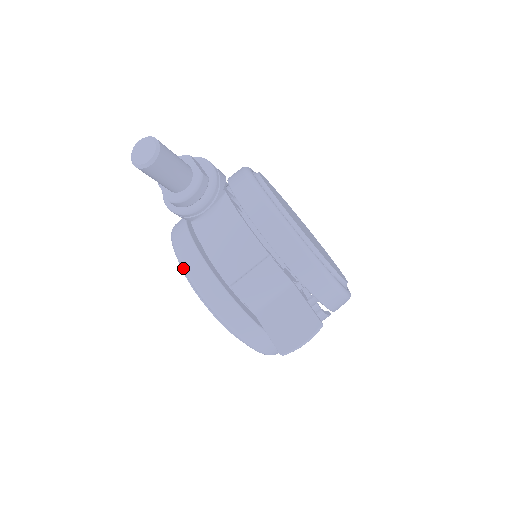
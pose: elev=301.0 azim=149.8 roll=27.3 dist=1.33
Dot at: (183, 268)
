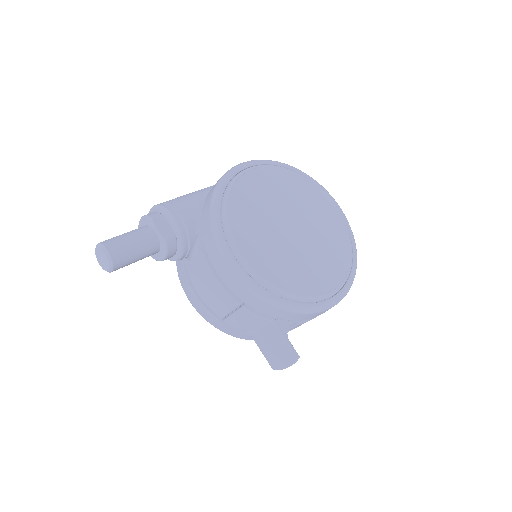
Dot at: occluded
